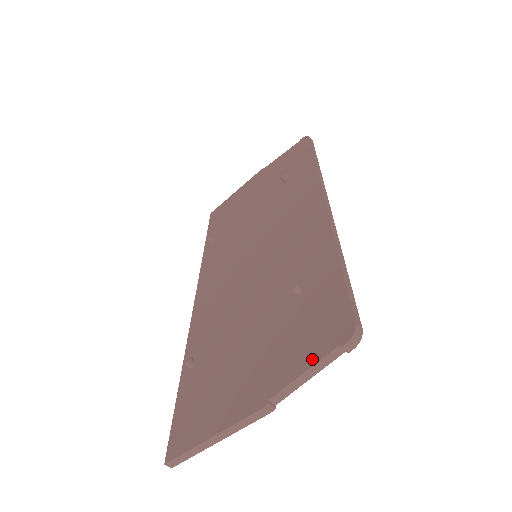
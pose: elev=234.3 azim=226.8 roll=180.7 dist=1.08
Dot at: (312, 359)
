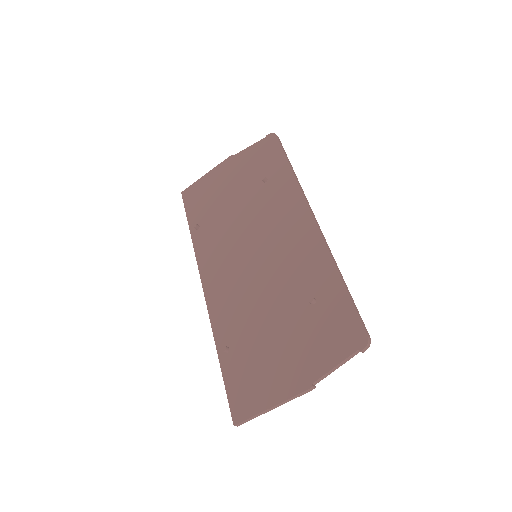
Dot at: (340, 357)
